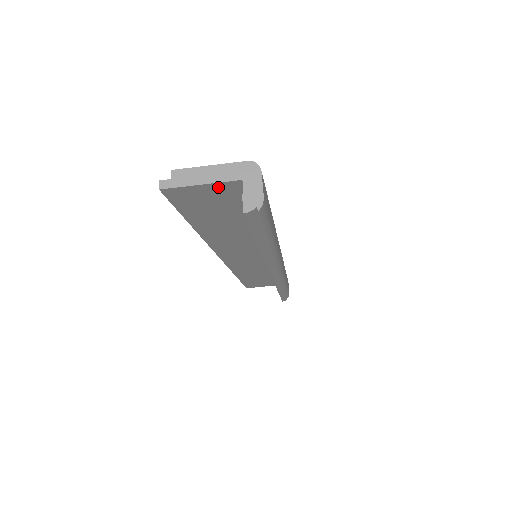
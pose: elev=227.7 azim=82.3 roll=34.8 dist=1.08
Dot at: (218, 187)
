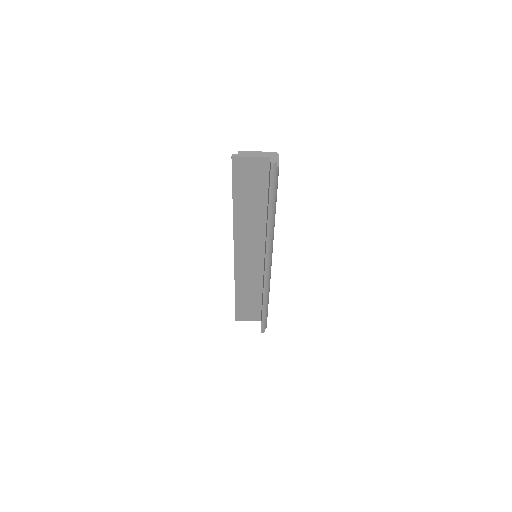
Dot at: (258, 161)
